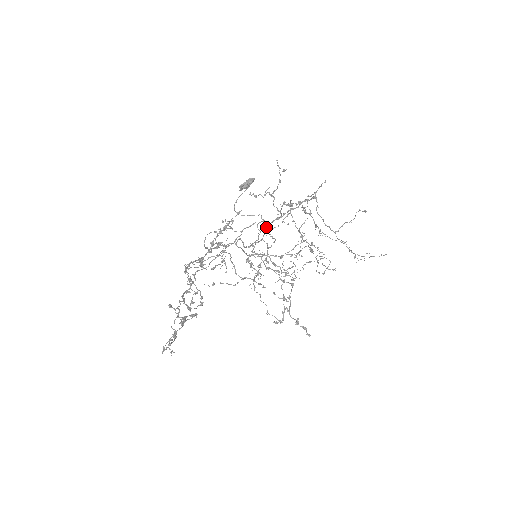
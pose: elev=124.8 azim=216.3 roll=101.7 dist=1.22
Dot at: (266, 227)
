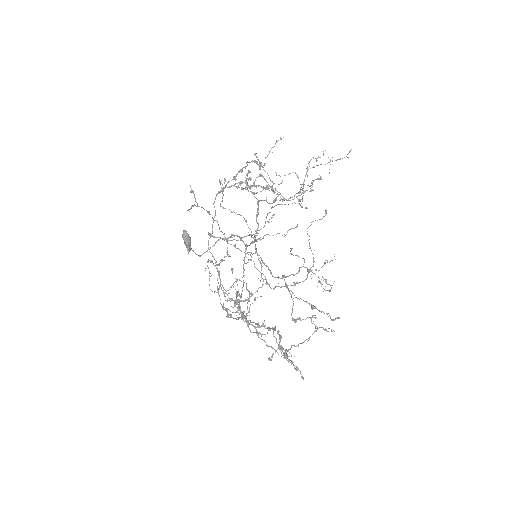
Dot at: occluded
